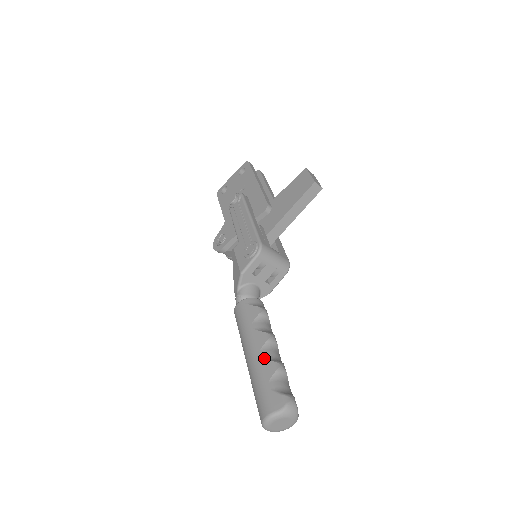
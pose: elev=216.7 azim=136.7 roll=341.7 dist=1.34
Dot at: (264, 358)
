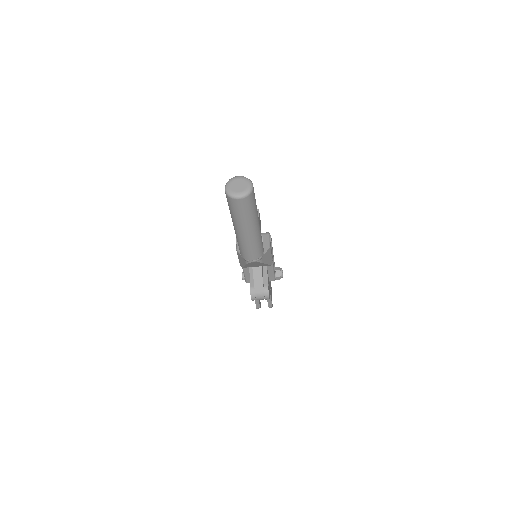
Dot at: occluded
